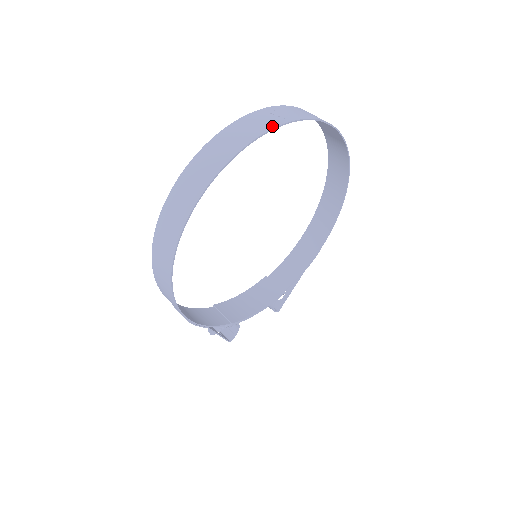
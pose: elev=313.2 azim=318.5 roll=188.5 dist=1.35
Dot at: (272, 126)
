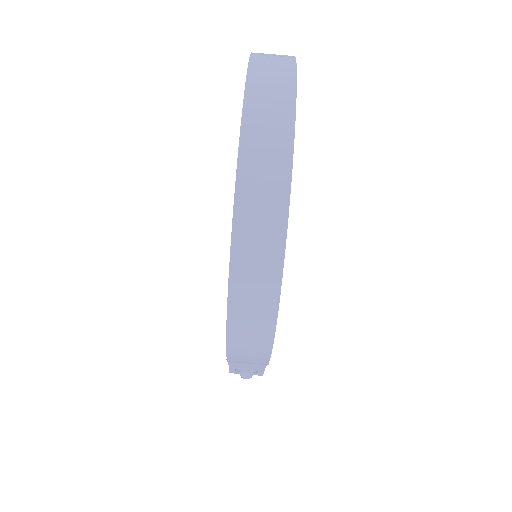
Dot at: (292, 64)
